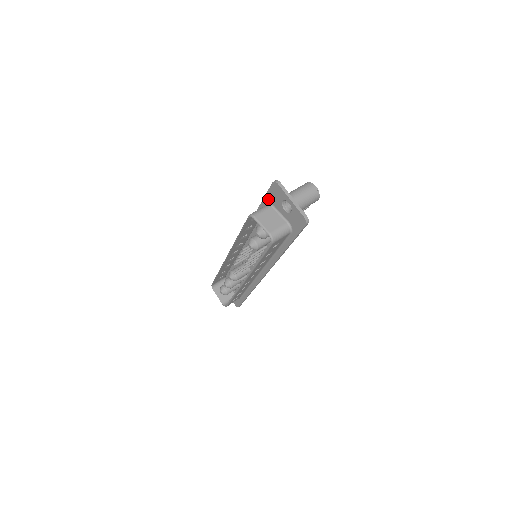
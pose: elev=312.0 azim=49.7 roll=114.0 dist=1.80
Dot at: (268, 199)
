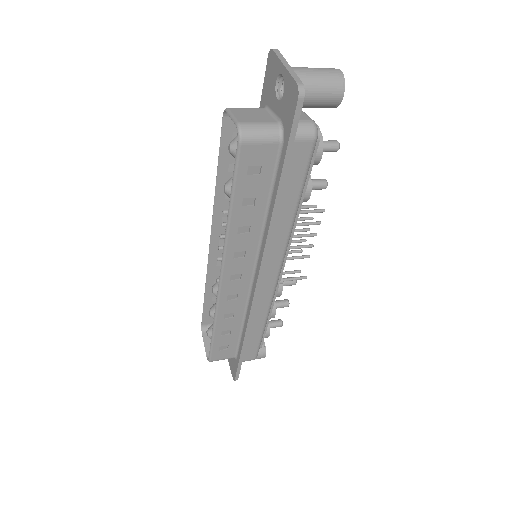
Dot at: (263, 100)
